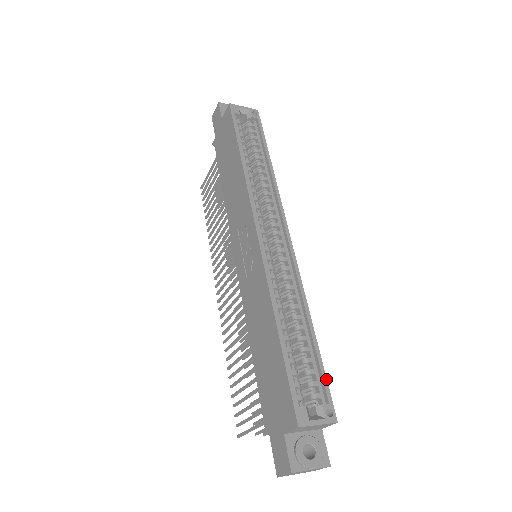
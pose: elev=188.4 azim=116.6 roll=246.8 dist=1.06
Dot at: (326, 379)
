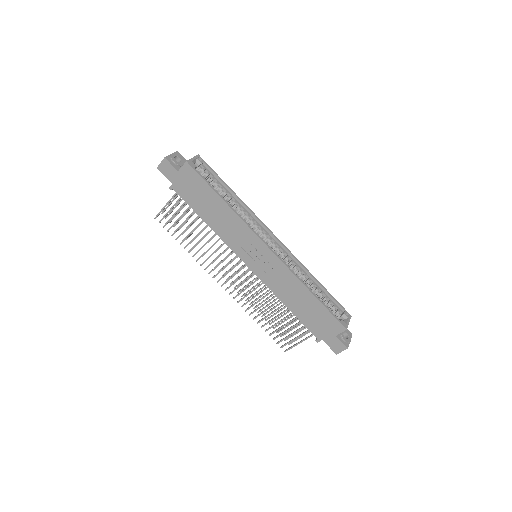
Dot at: (337, 301)
